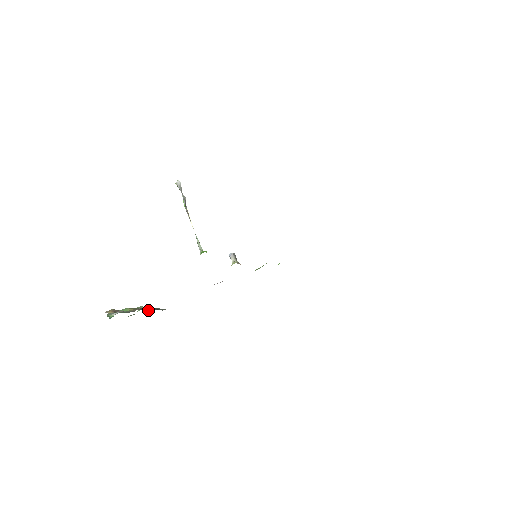
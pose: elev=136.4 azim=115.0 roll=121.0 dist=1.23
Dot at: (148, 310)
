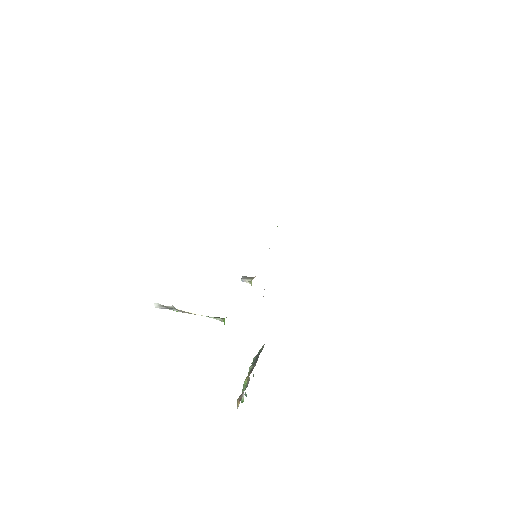
Dot at: (255, 365)
